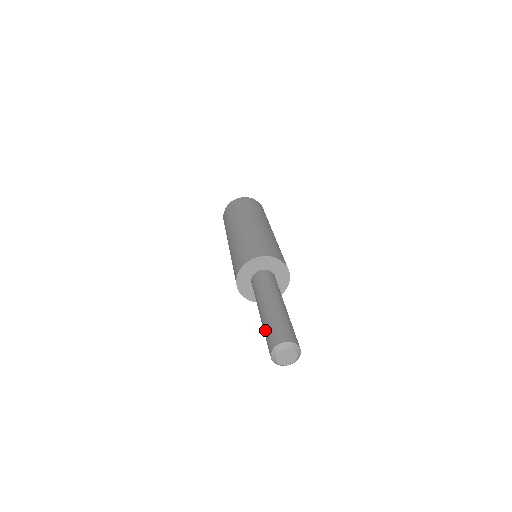
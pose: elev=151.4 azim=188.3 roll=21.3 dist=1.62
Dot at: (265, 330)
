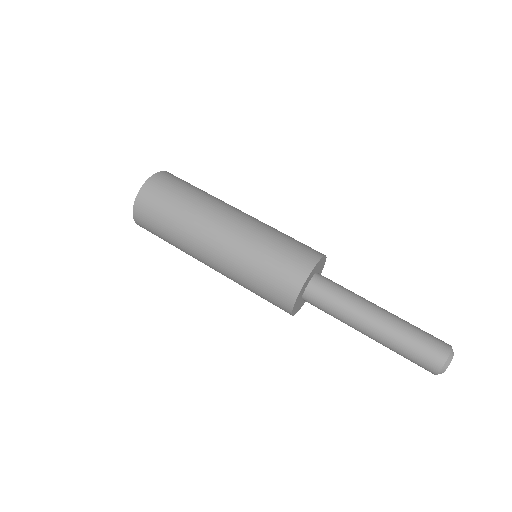
Dot at: occluded
